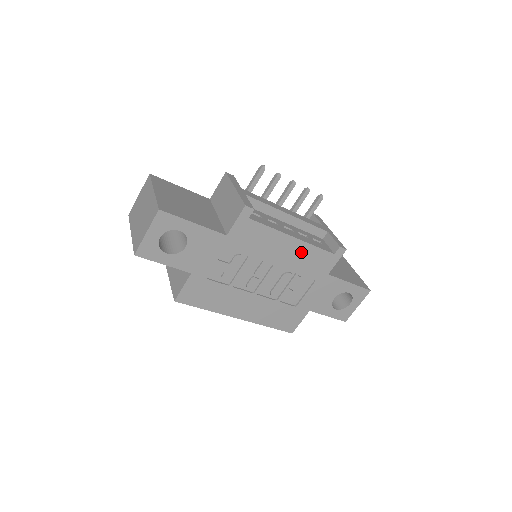
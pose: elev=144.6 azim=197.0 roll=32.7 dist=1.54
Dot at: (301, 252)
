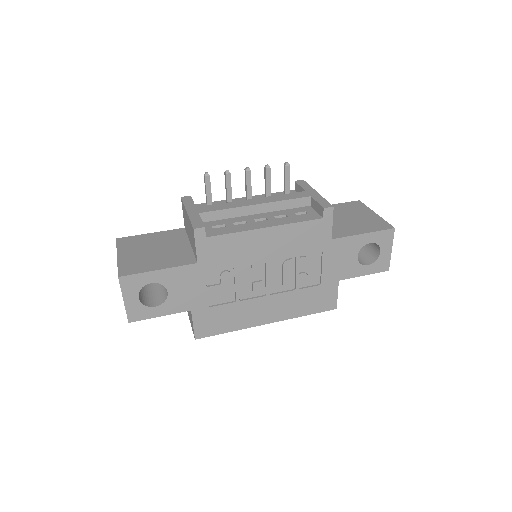
Dot at: (285, 236)
